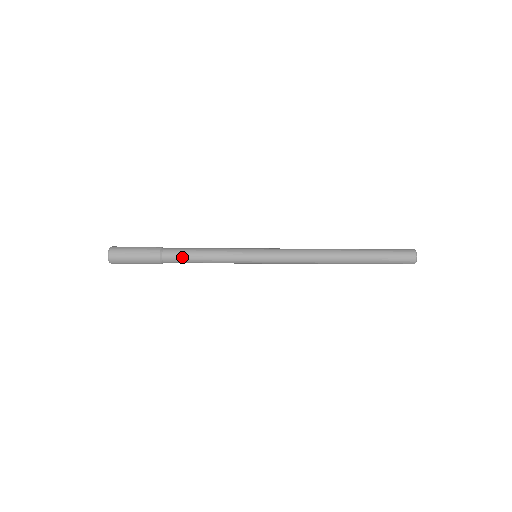
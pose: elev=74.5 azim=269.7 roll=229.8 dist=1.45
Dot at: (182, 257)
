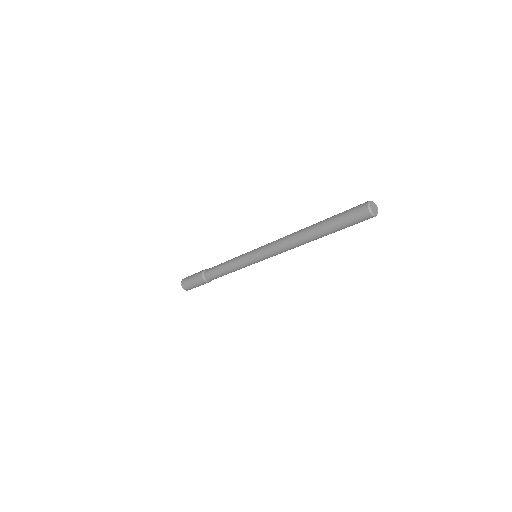
Dot at: (216, 277)
